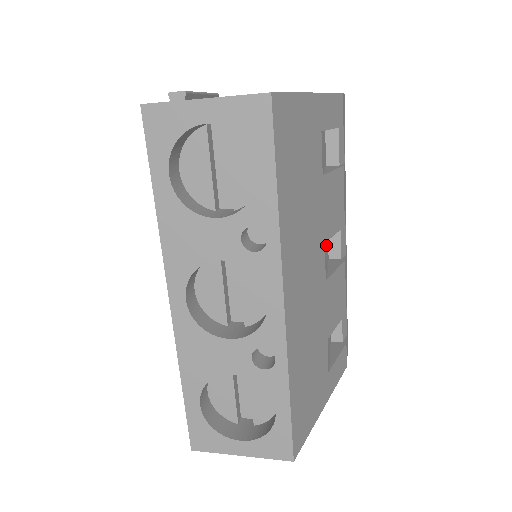
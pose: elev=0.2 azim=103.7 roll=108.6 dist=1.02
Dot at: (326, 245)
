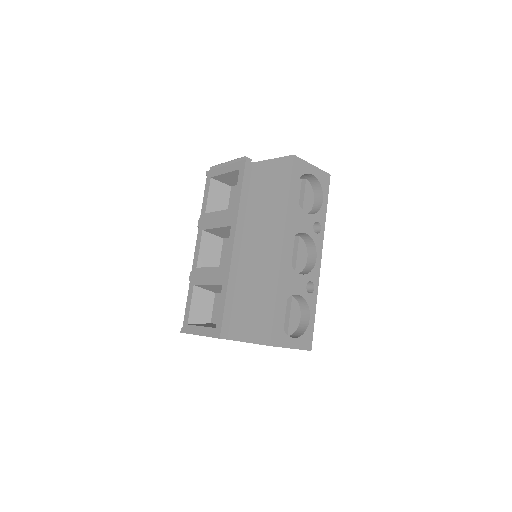
Dot at: occluded
